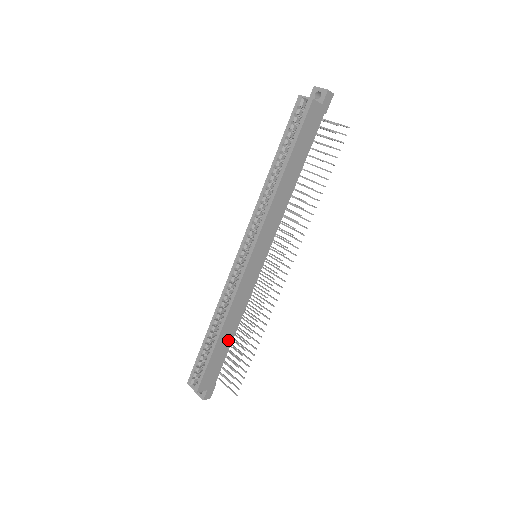
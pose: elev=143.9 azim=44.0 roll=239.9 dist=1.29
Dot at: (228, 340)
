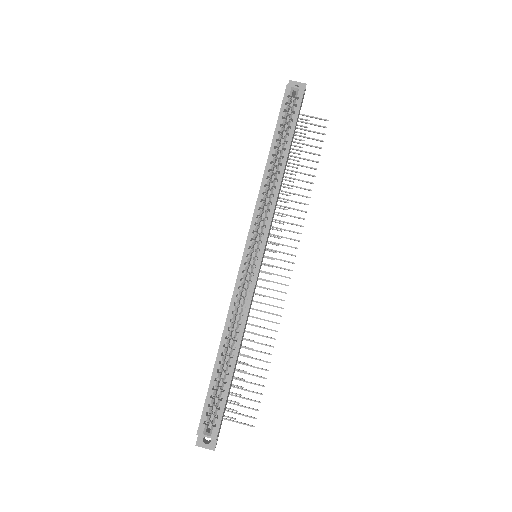
Dot at: (236, 362)
